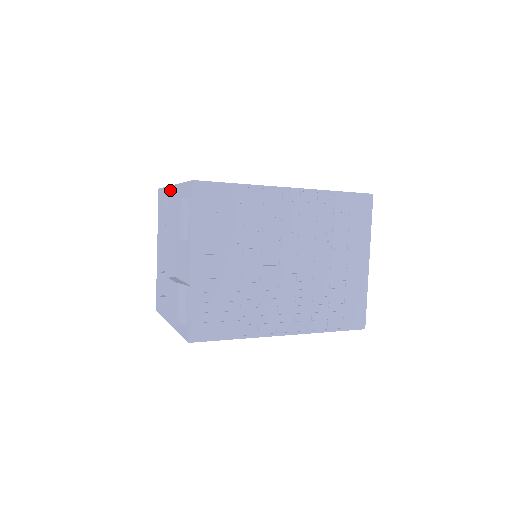
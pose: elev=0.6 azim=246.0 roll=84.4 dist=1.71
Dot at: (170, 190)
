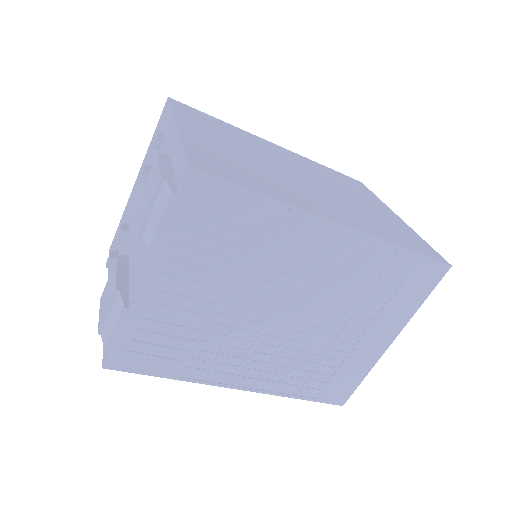
Dot at: (172, 125)
